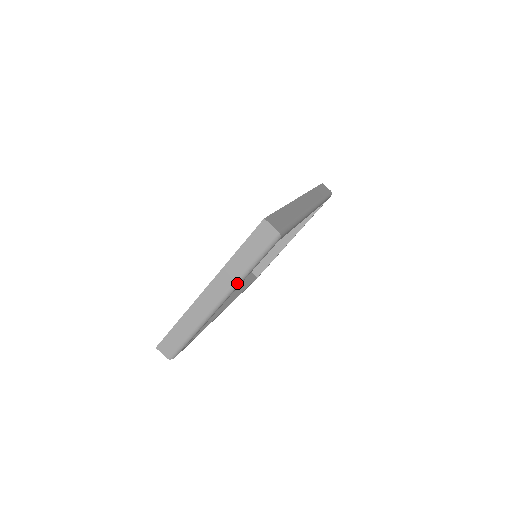
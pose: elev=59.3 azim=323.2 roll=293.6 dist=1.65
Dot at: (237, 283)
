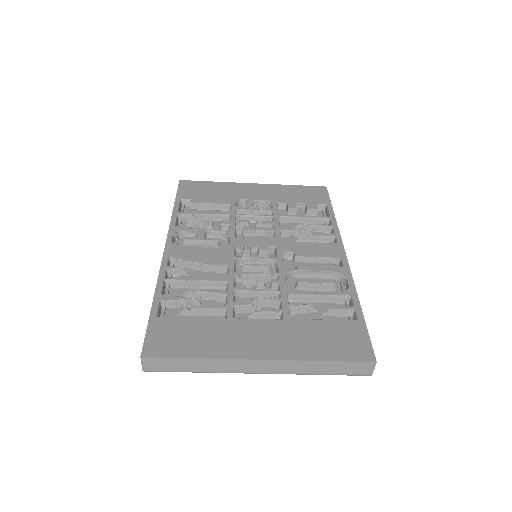
Dot at: occluded
